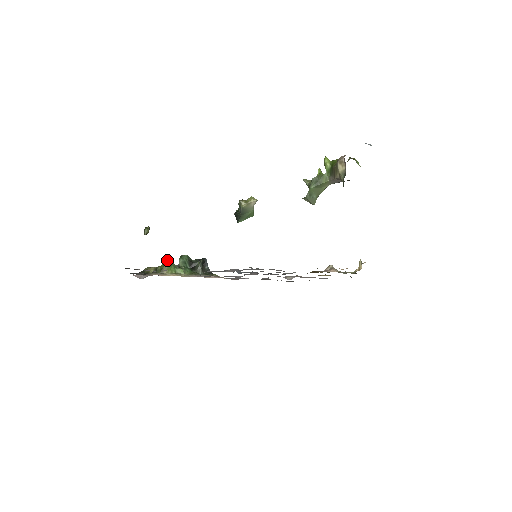
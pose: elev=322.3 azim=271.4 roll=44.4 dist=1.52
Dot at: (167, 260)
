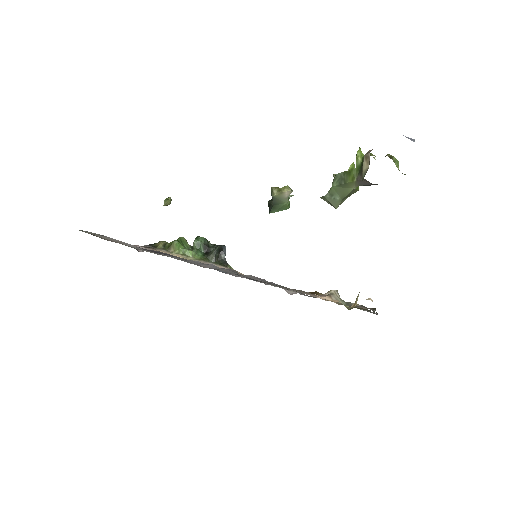
Dot at: (181, 238)
